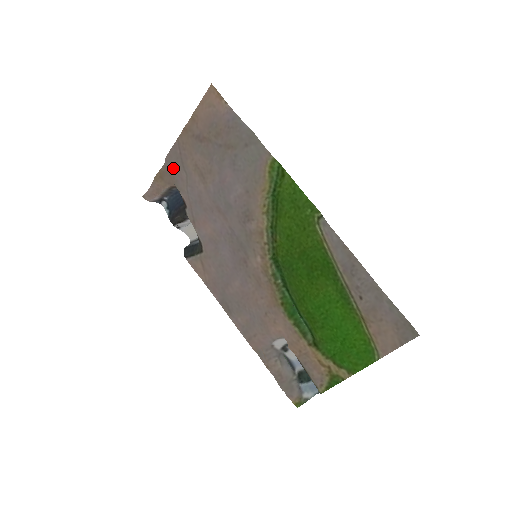
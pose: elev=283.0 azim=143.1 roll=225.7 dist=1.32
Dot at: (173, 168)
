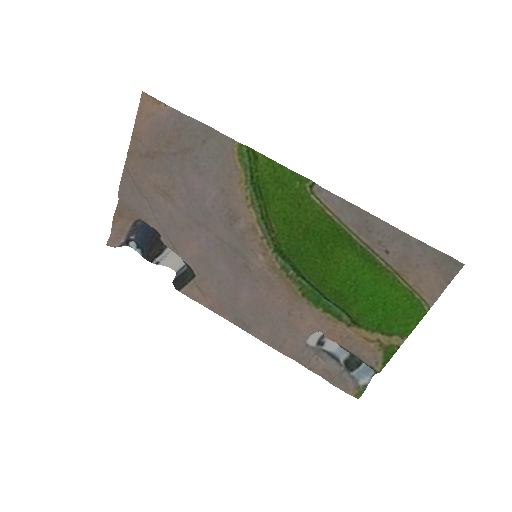
Dot at: (130, 200)
